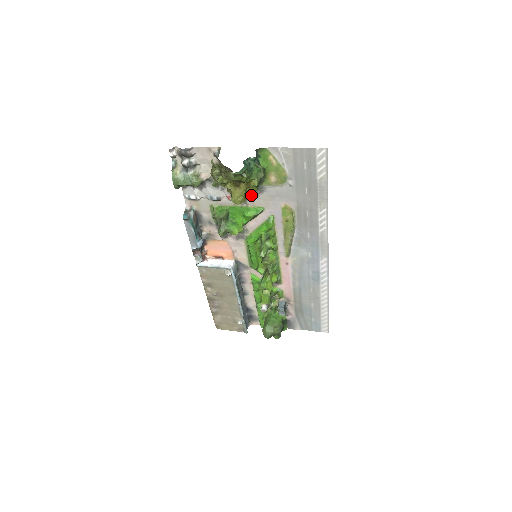
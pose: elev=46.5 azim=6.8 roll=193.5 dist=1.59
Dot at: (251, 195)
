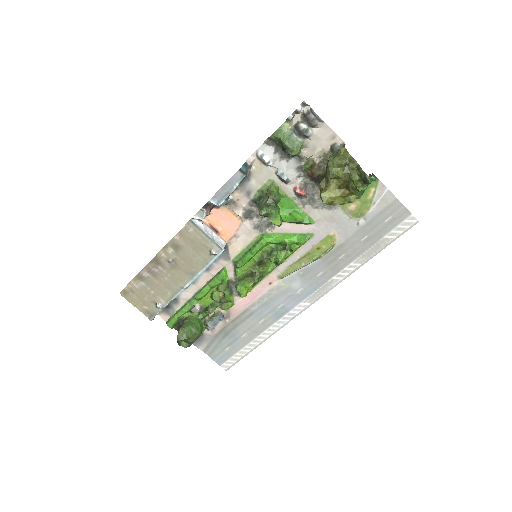
Dot at: (317, 203)
